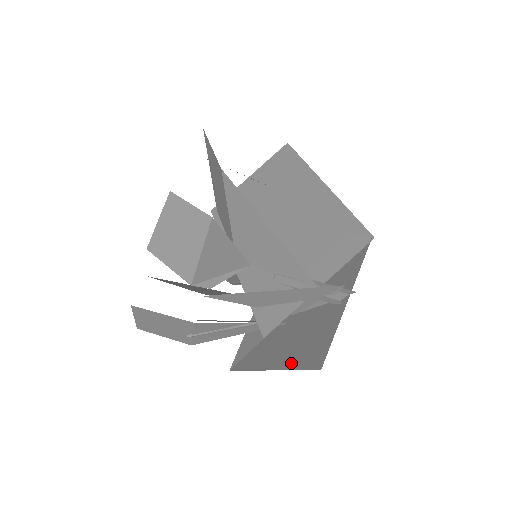
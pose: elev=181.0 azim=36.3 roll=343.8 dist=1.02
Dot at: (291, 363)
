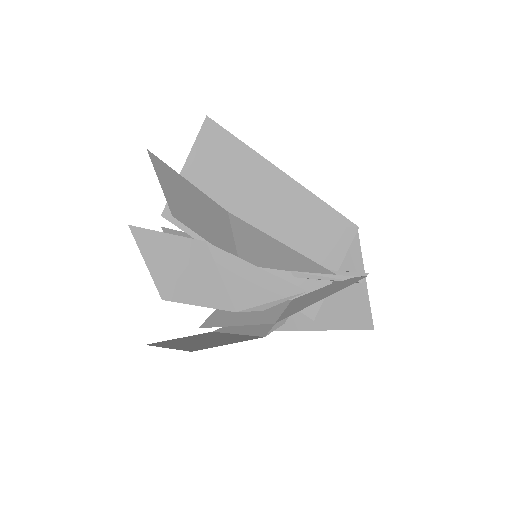
Dot at: (337, 326)
